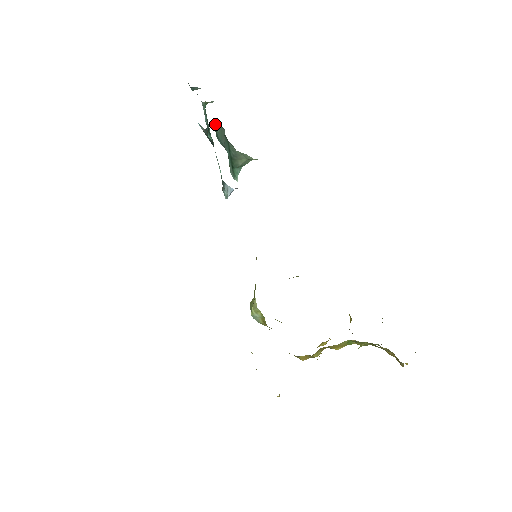
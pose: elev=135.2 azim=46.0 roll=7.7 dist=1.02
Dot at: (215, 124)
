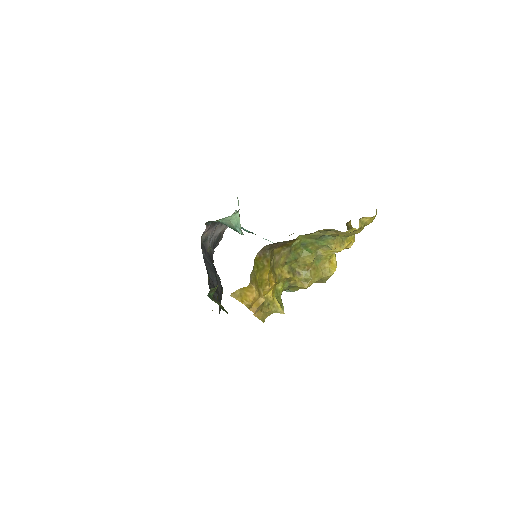
Dot at: occluded
